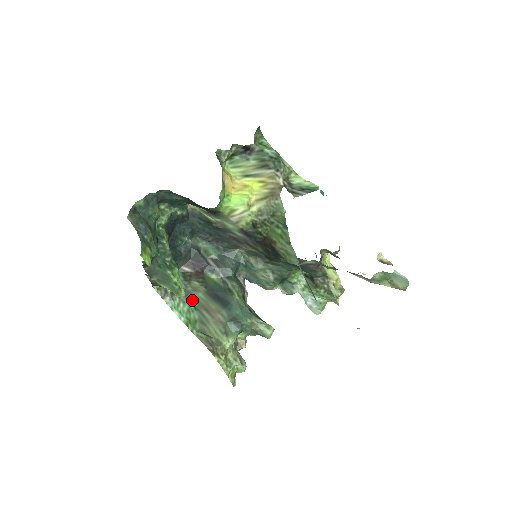
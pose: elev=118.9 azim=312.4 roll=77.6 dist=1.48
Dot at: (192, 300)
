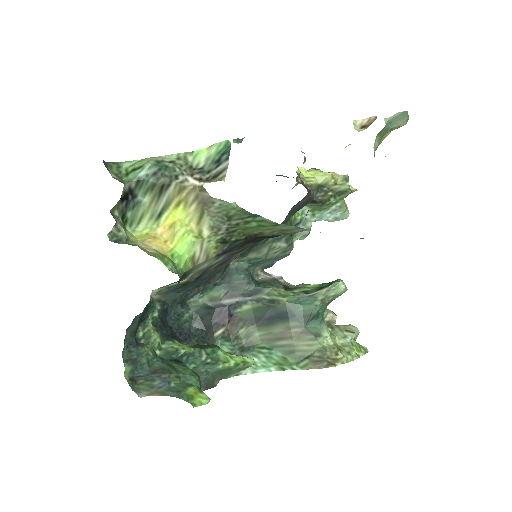
Dot at: (257, 346)
